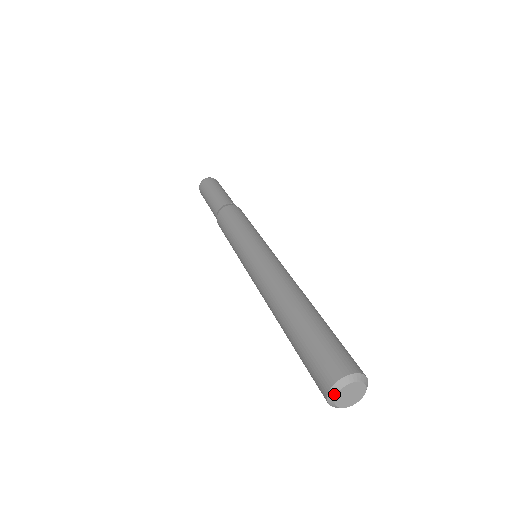
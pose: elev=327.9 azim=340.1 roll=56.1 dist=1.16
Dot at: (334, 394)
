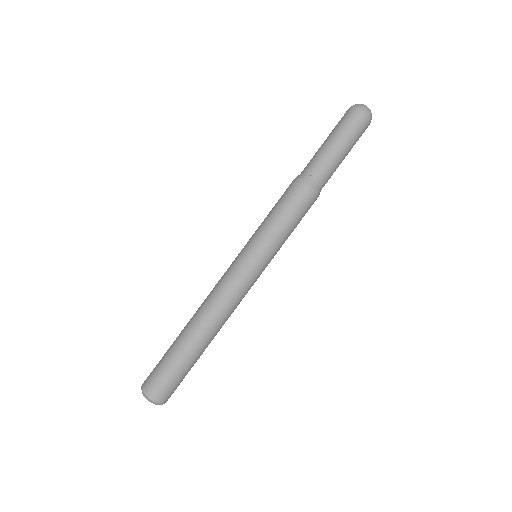
Dot at: (142, 390)
